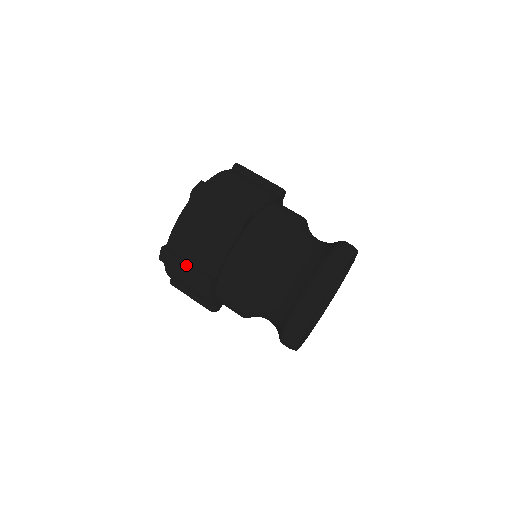
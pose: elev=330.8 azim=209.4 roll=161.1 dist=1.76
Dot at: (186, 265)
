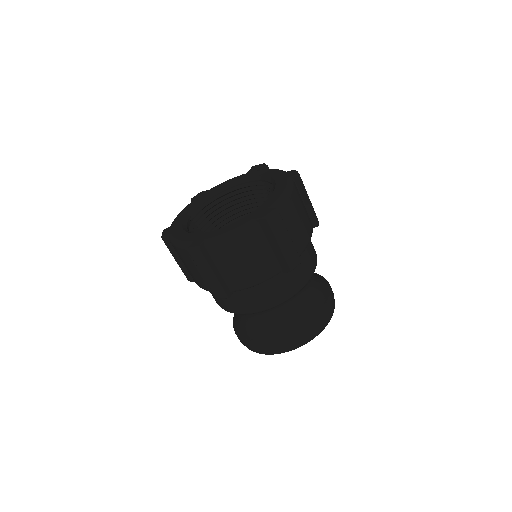
Dot at: (215, 276)
